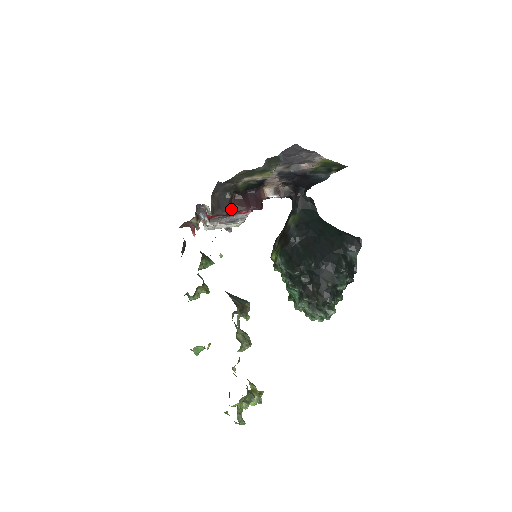
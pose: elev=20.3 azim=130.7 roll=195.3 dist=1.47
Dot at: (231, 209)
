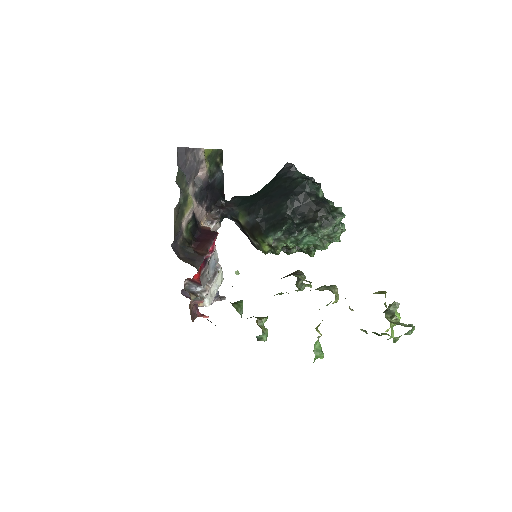
Dot at: (202, 255)
